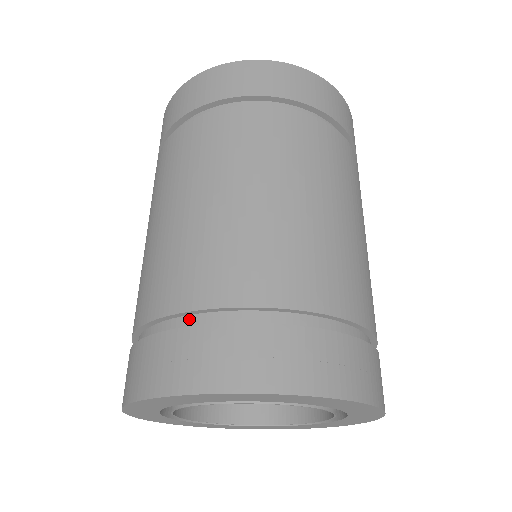
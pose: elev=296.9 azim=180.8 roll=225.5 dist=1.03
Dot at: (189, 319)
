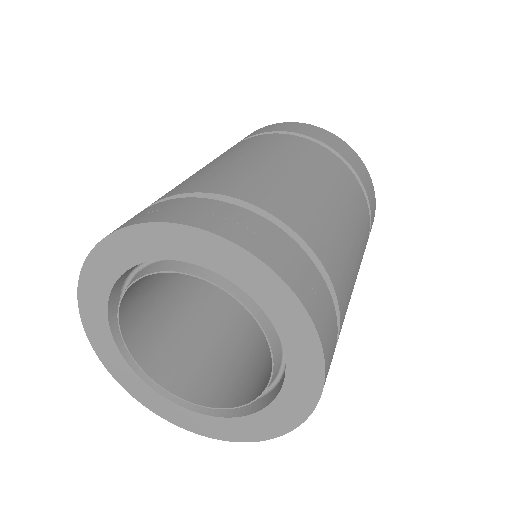
Dot at: occluded
